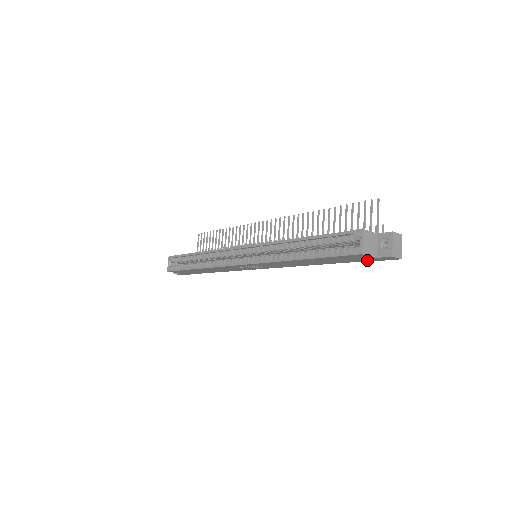
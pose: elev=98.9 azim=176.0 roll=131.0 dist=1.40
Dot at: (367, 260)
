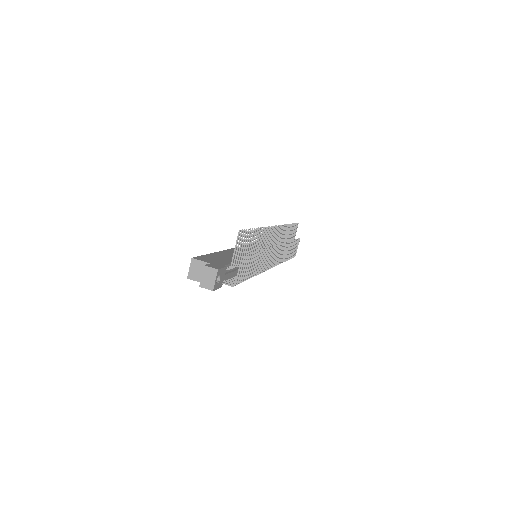
Dot at: occluded
